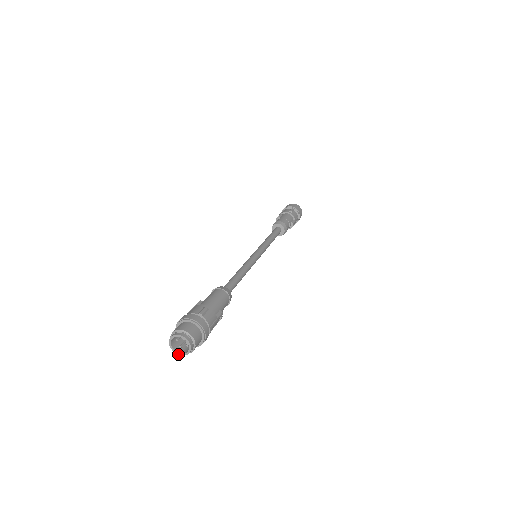
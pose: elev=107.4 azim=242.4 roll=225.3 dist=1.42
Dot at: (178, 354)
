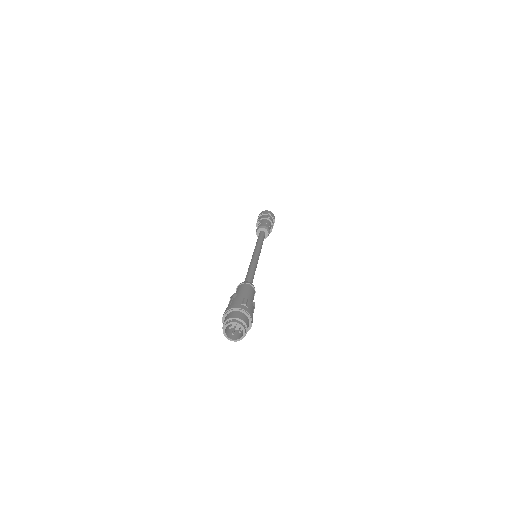
Dot at: (231, 340)
